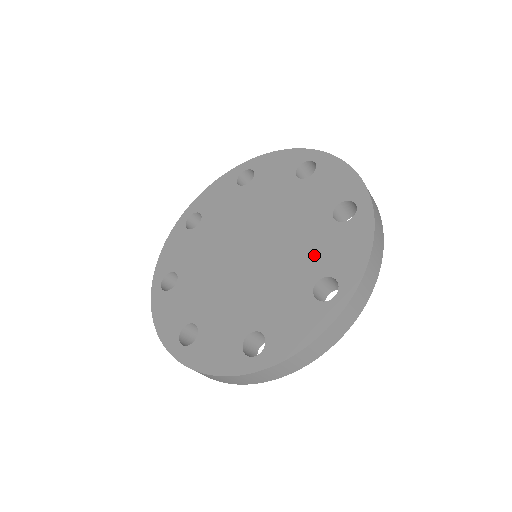
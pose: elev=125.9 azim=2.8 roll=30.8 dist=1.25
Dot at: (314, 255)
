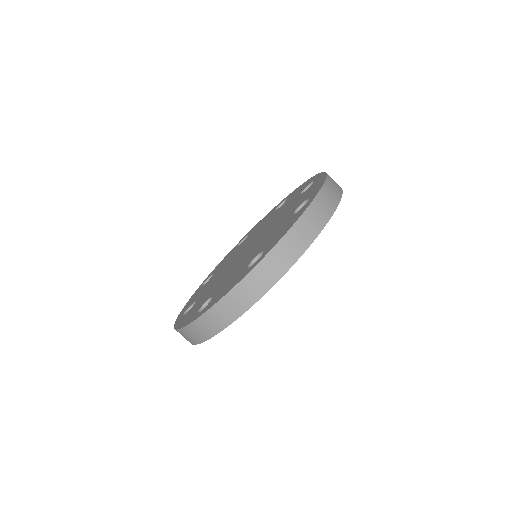
Dot at: (268, 240)
